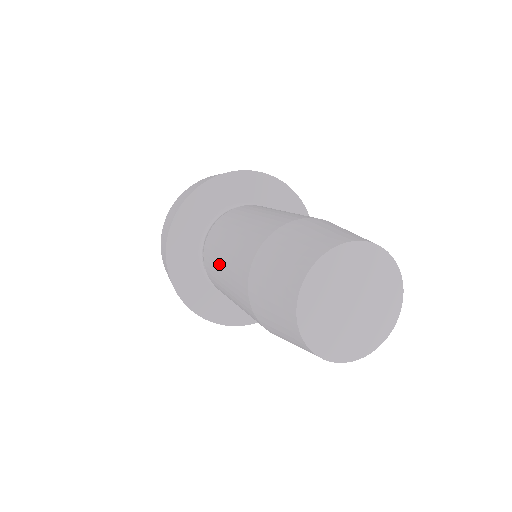
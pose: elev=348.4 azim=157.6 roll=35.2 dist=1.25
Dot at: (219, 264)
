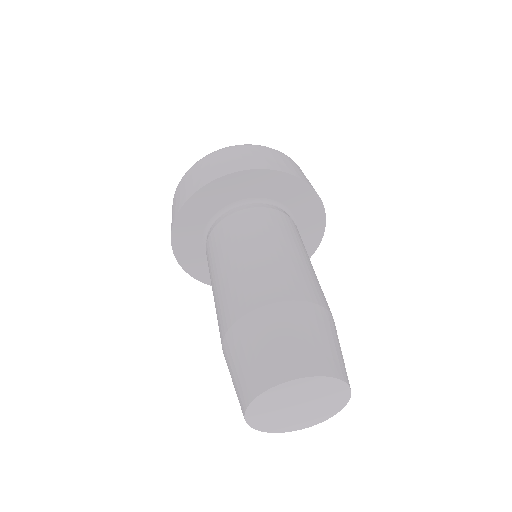
Dot at: occluded
